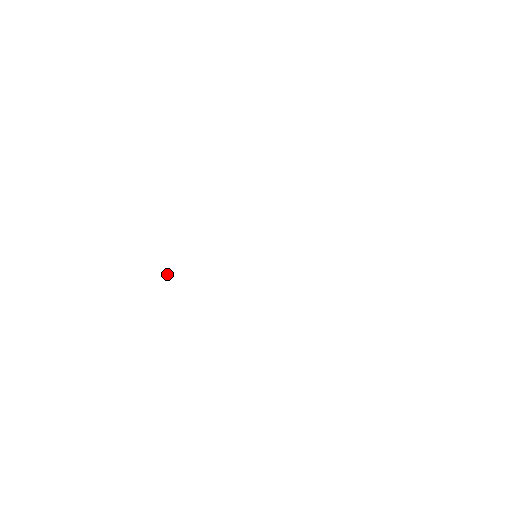
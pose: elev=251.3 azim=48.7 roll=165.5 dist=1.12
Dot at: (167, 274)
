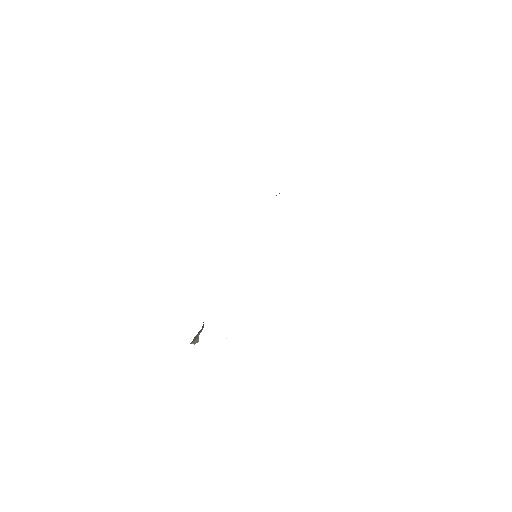
Dot at: occluded
